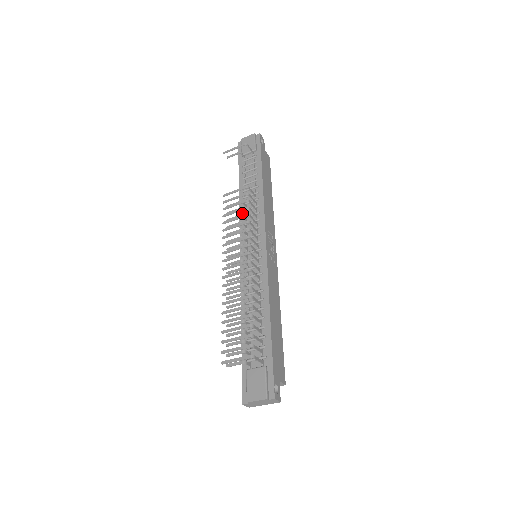
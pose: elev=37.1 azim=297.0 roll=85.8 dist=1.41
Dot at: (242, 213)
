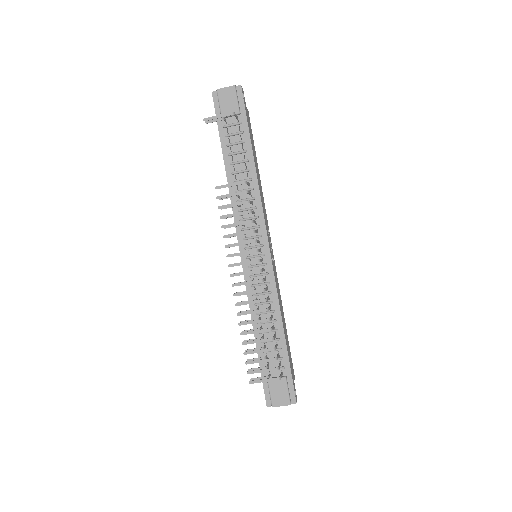
Dot at: occluded
